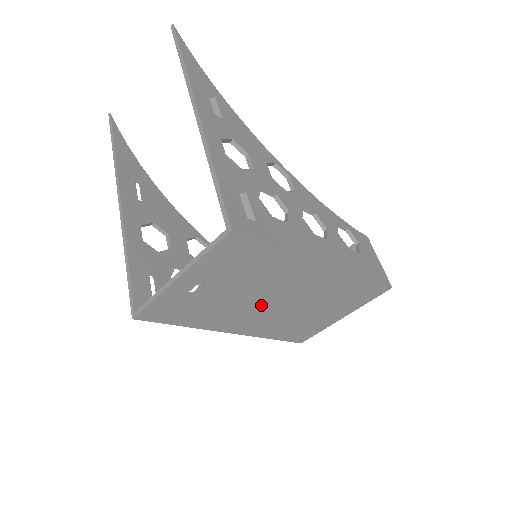
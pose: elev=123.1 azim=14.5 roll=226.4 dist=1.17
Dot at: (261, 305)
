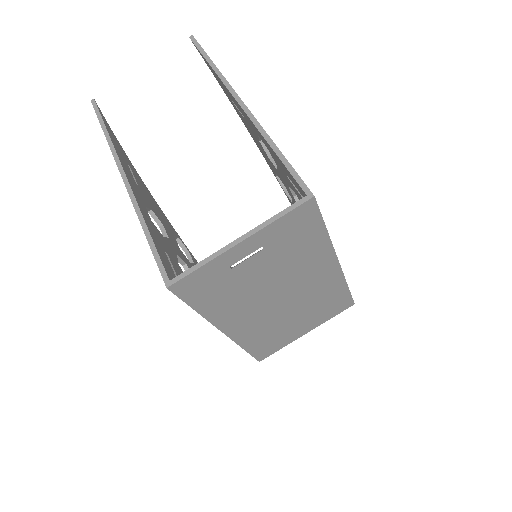
Dot at: (269, 299)
